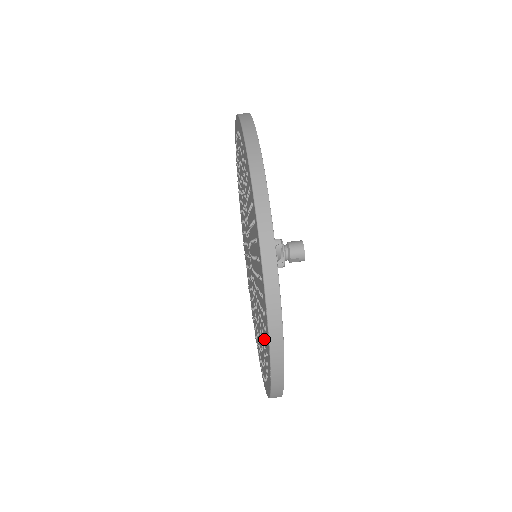
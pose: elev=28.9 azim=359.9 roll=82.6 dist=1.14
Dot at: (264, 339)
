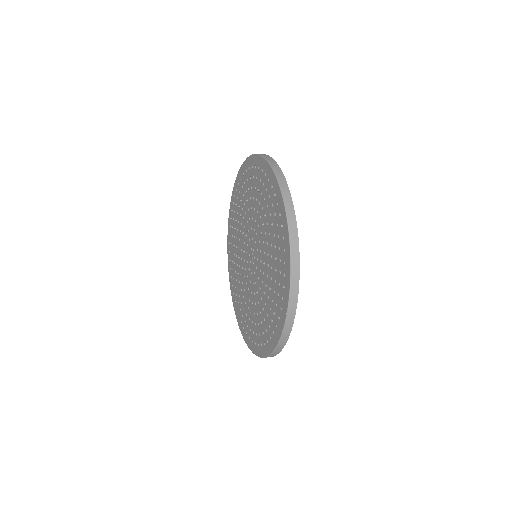
Dot at: (269, 321)
